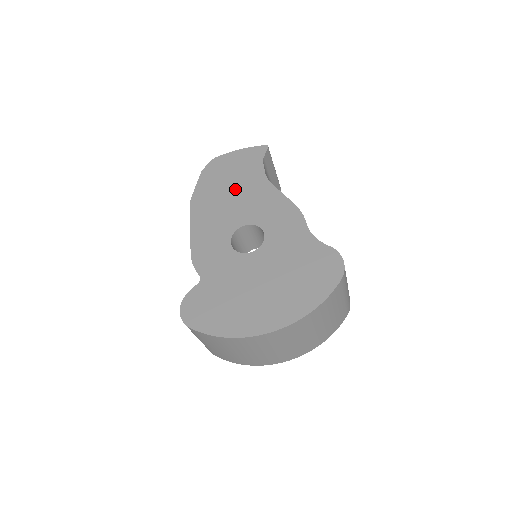
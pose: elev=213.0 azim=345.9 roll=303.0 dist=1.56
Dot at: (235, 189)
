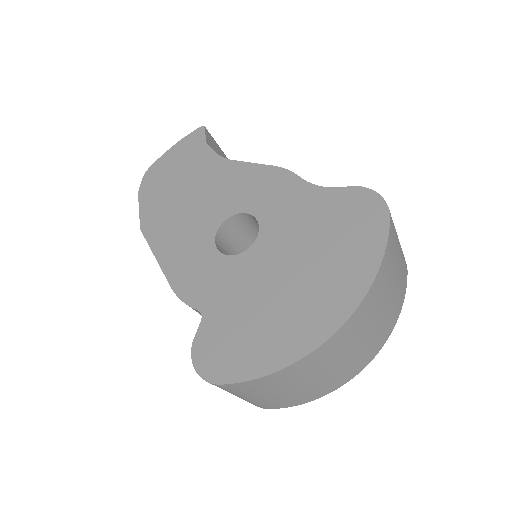
Dot at: (190, 189)
